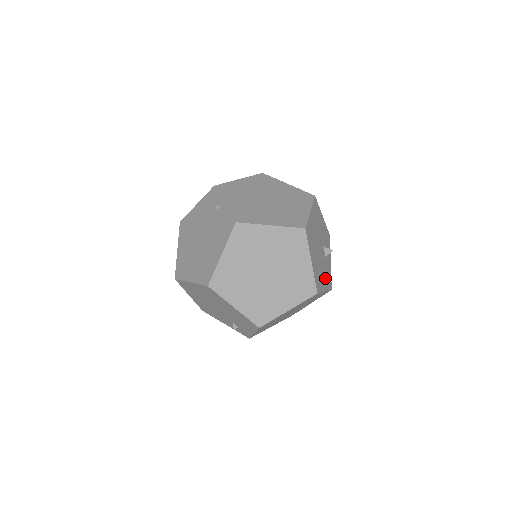
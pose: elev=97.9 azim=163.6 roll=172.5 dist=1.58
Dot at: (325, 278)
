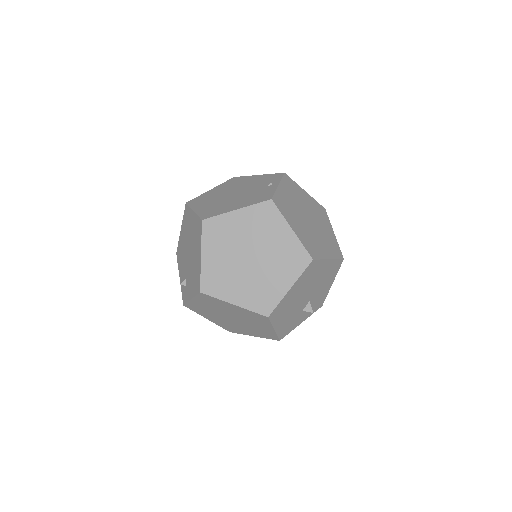
Dot at: (285, 322)
